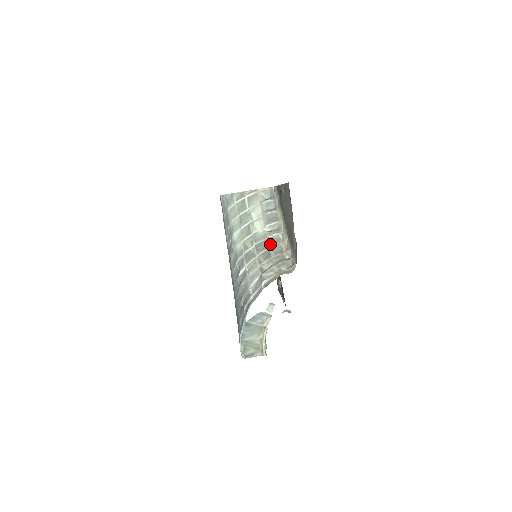
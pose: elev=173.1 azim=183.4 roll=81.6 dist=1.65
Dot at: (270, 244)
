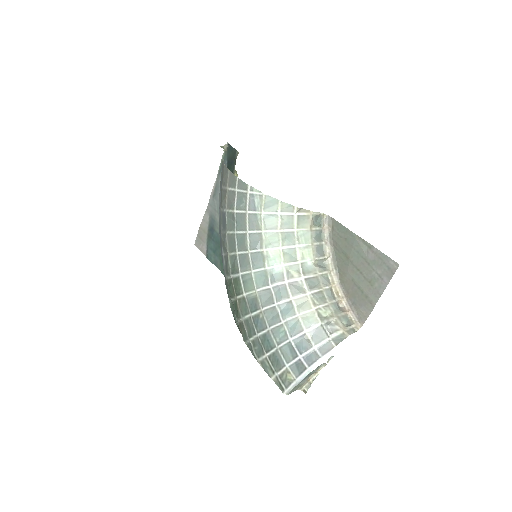
Dot at: (322, 284)
